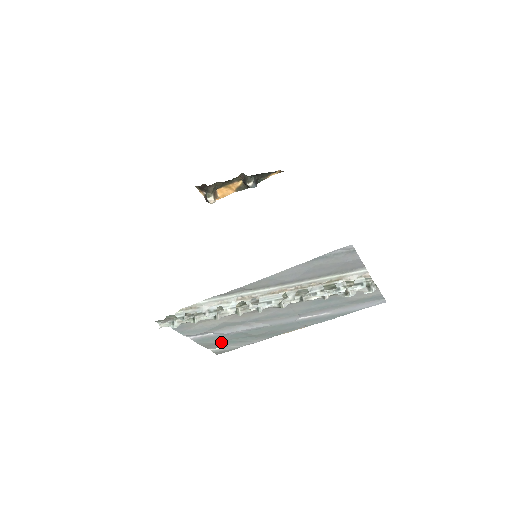
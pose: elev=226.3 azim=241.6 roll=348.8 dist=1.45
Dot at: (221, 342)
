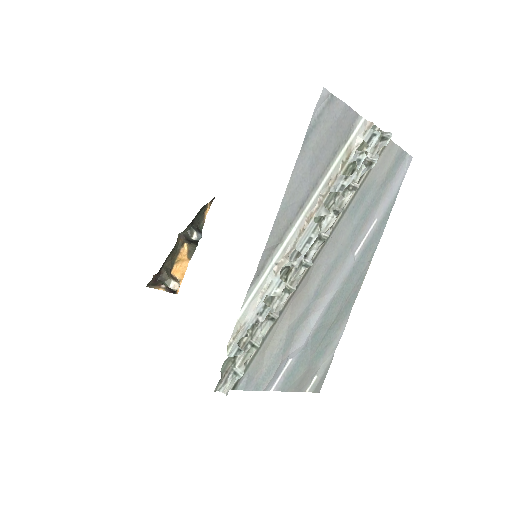
Dot at: (308, 366)
